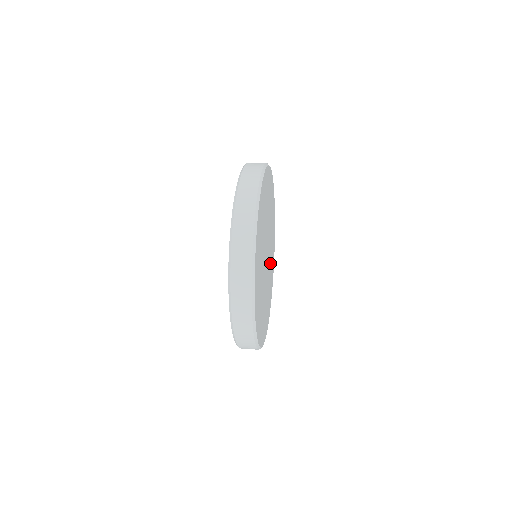
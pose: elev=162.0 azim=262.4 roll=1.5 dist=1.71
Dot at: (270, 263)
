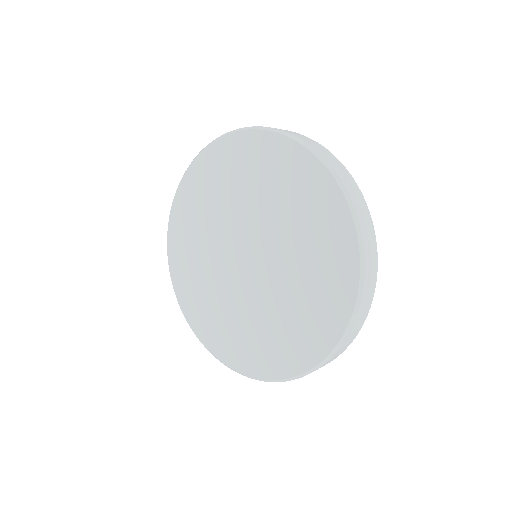
Dot at: occluded
